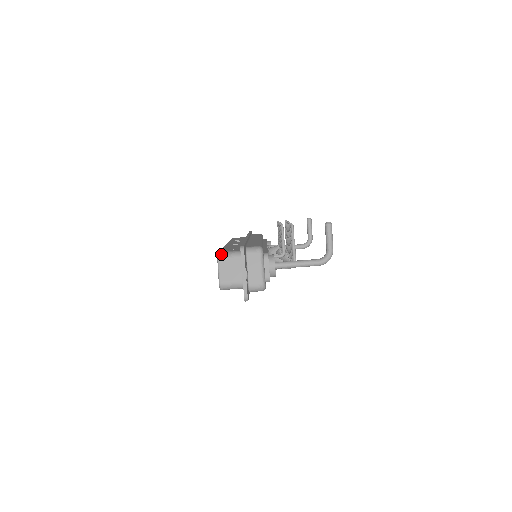
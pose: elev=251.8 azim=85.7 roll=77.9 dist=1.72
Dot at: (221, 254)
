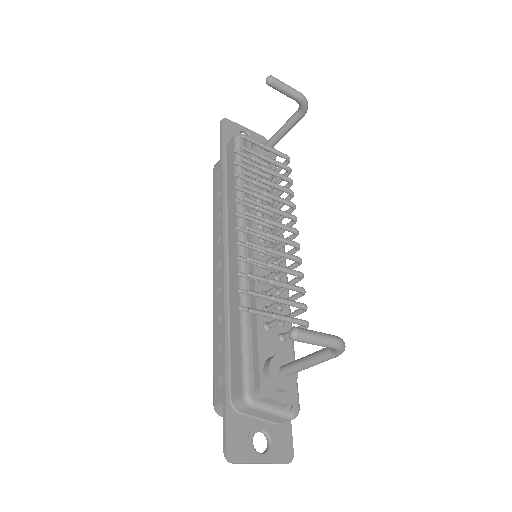
Dot at: (217, 412)
